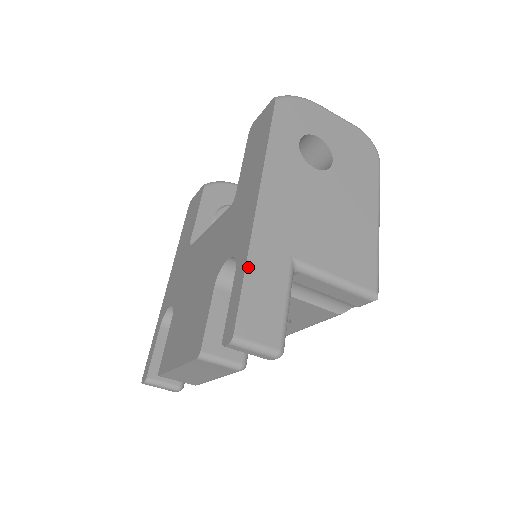
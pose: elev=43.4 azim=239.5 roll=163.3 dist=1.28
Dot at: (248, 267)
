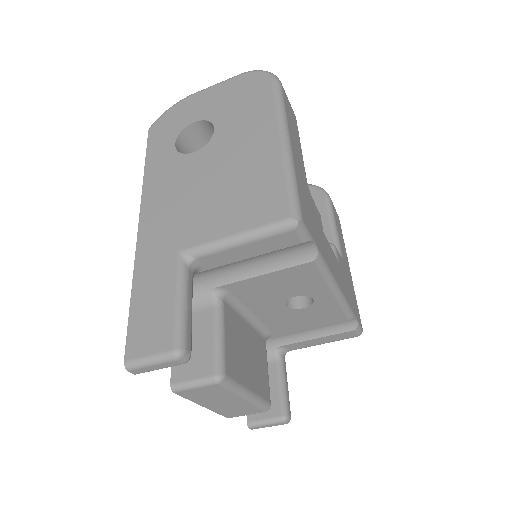
Dot at: (134, 290)
